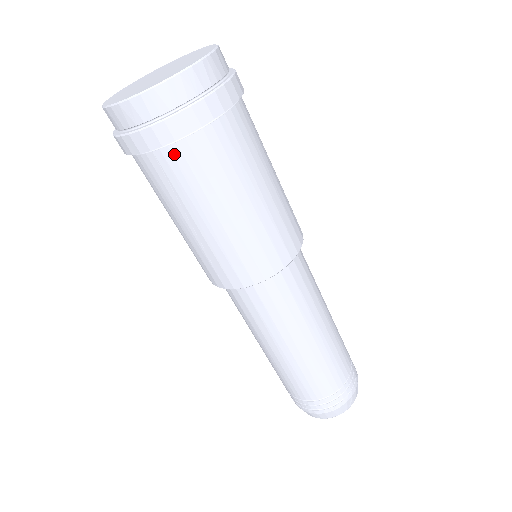
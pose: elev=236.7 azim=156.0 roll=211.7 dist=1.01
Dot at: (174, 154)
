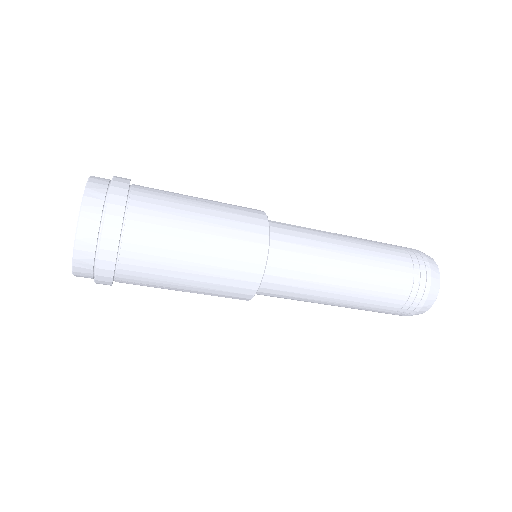
Dot at: (124, 274)
